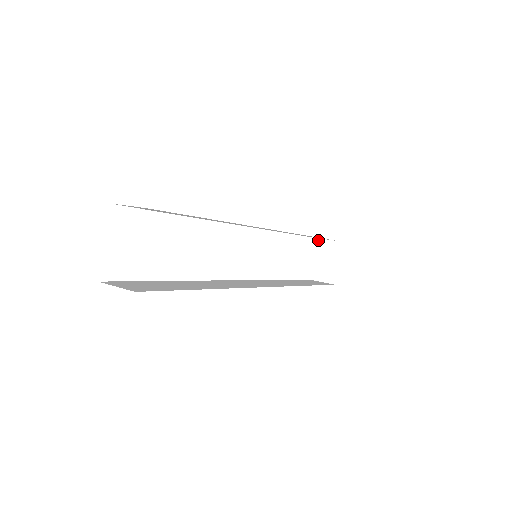
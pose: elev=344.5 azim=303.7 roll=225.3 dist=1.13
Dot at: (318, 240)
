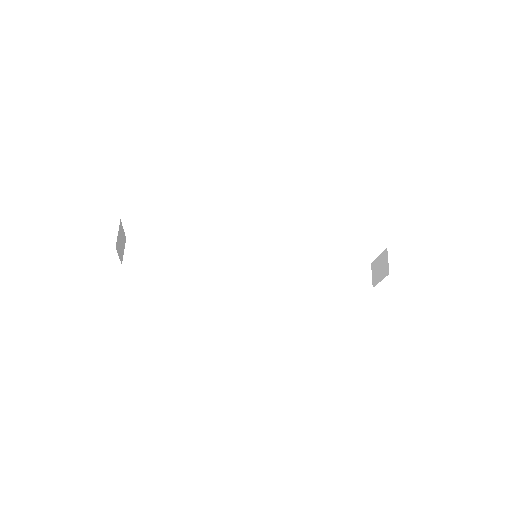
Dot at: (386, 251)
